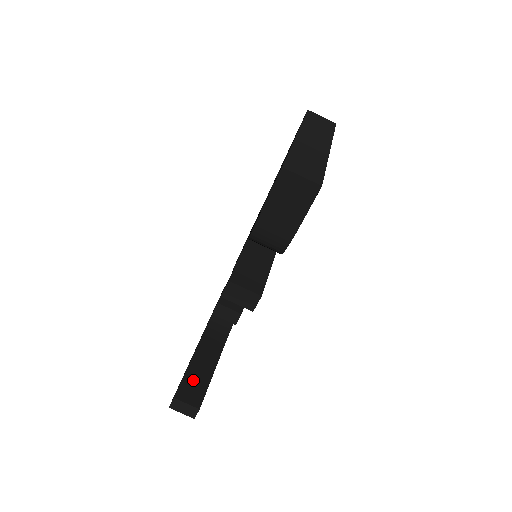
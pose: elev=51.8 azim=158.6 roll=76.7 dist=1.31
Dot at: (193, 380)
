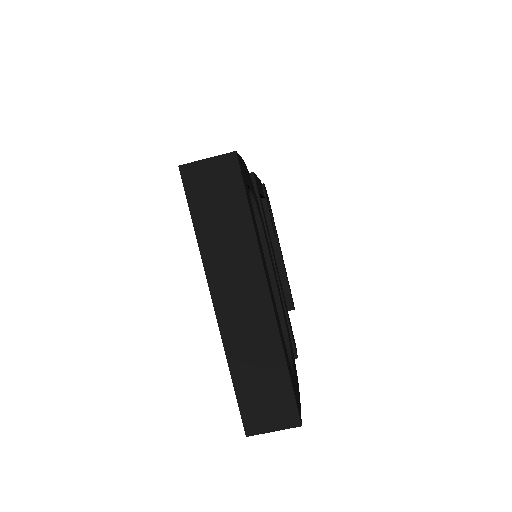
Dot at: occluded
